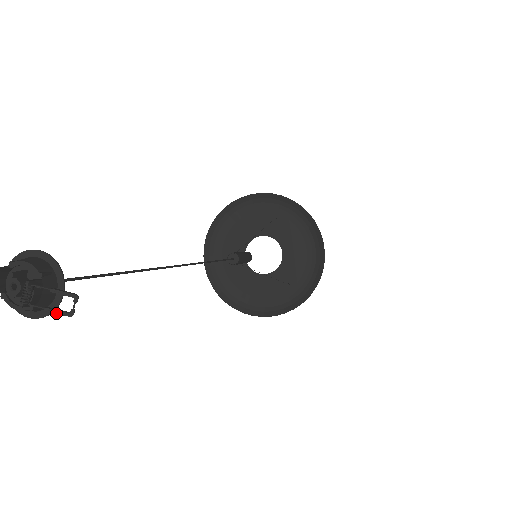
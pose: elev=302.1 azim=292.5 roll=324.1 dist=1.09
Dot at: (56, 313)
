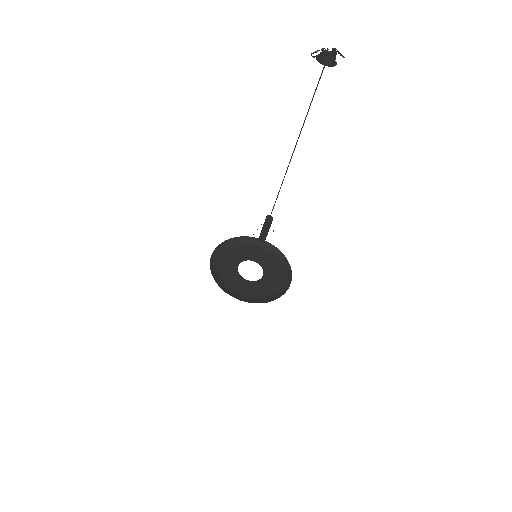
Dot at: (343, 56)
